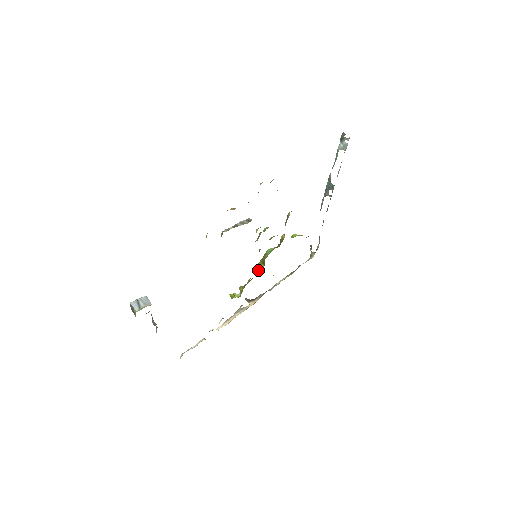
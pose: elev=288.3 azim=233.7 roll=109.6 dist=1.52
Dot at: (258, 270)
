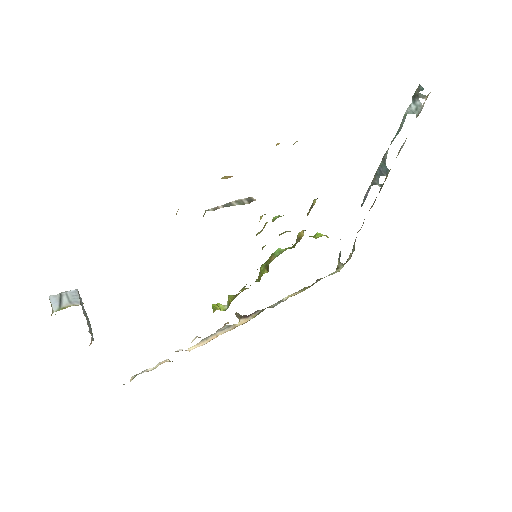
Dot at: (258, 276)
